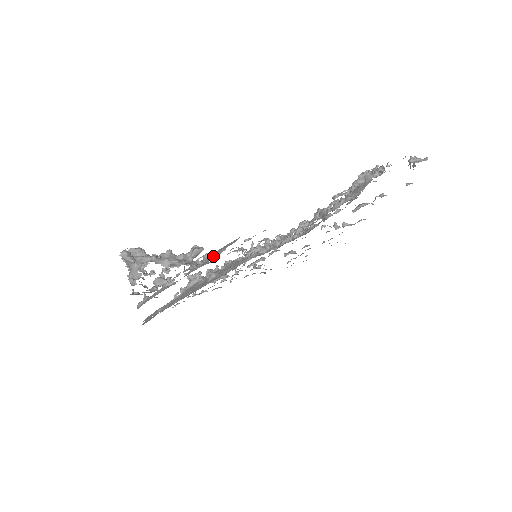
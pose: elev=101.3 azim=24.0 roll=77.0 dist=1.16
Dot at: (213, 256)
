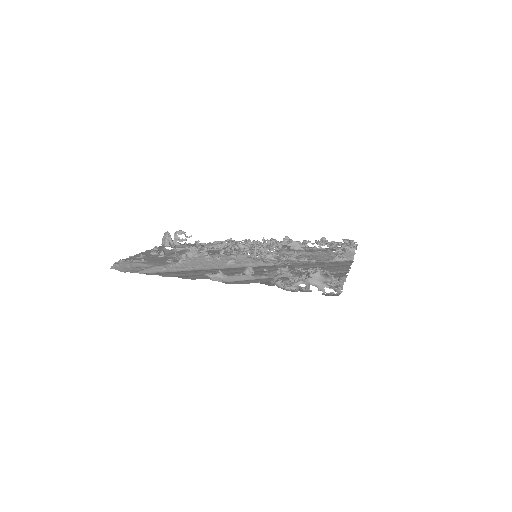
Dot at: (335, 284)
